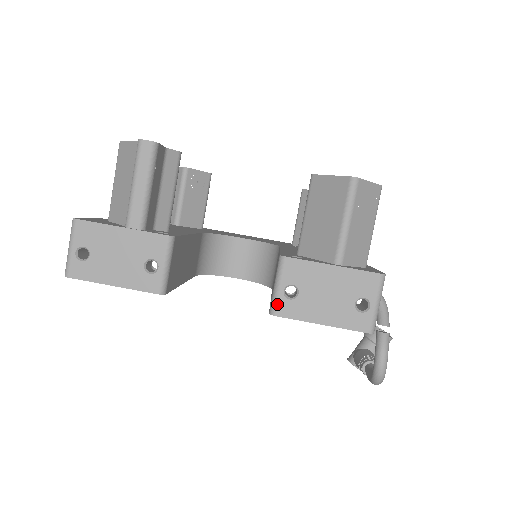
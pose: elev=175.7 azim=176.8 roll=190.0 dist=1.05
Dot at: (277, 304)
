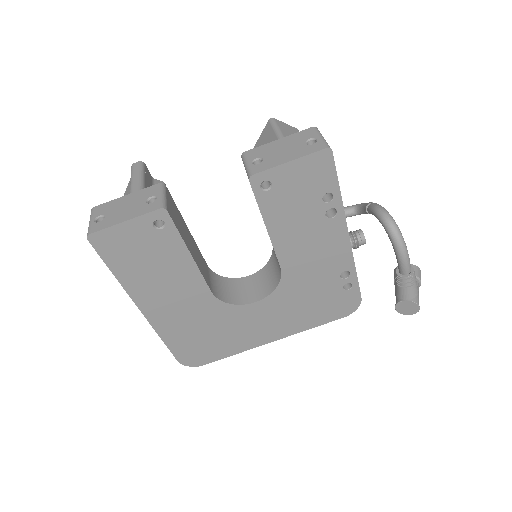
Dot at: (251, 170)
